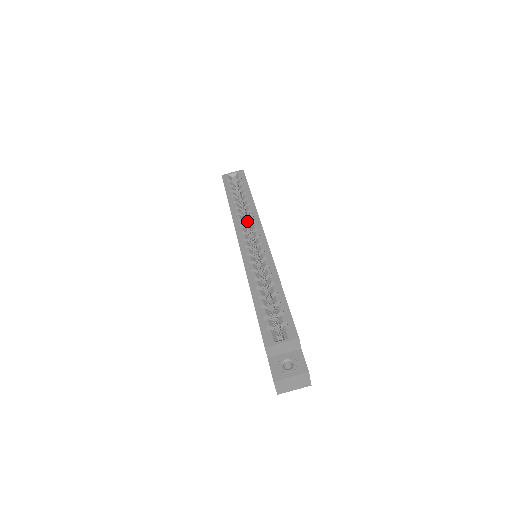
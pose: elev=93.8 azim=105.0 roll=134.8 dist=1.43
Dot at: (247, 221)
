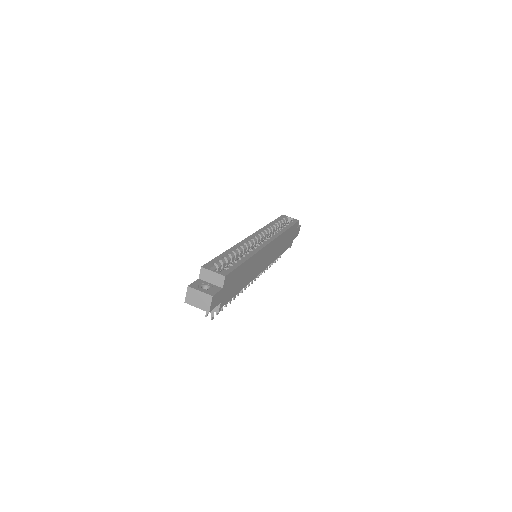
Dot at: occluded
